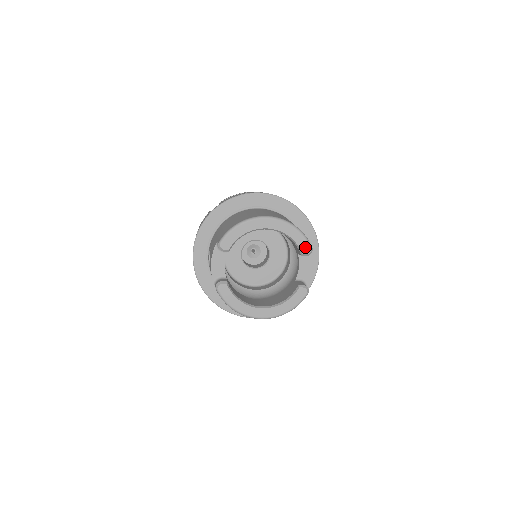
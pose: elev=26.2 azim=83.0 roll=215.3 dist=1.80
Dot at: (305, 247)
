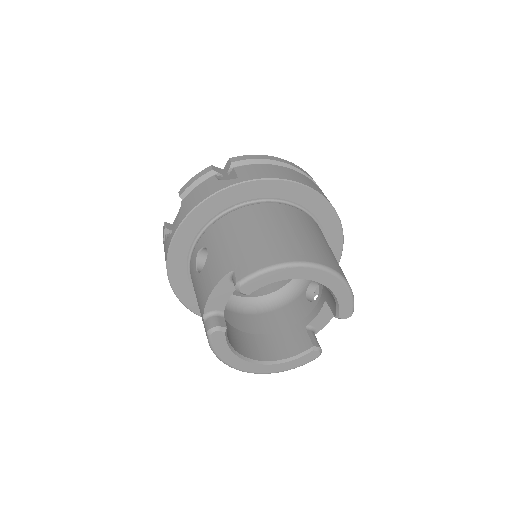
Dot at: (346, 311)
